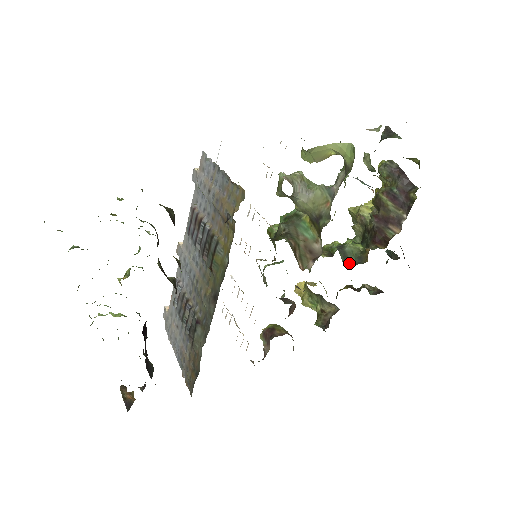
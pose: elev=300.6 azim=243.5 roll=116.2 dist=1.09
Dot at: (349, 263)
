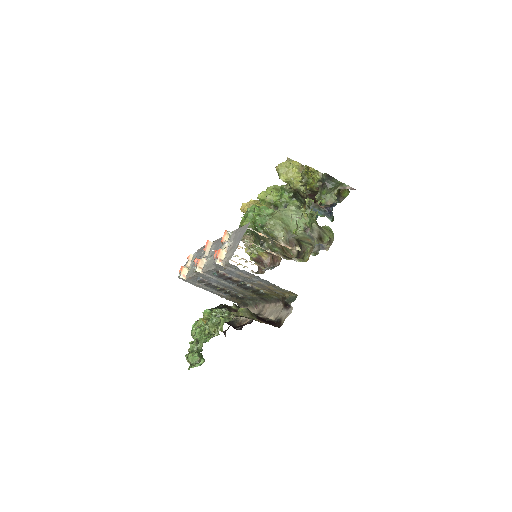
Dot at: occluded
